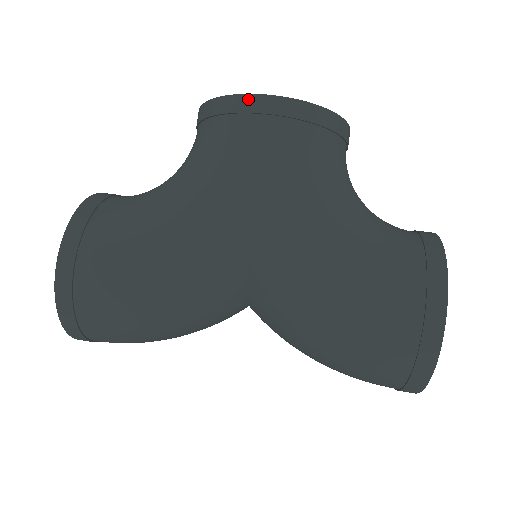
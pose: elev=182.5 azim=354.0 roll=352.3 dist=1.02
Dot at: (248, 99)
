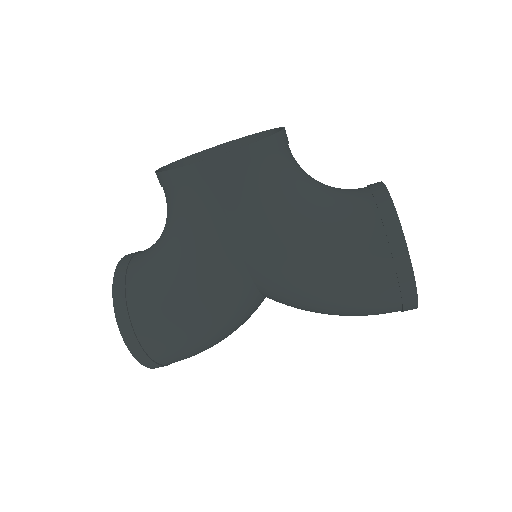
Dot at: (192, 169)
